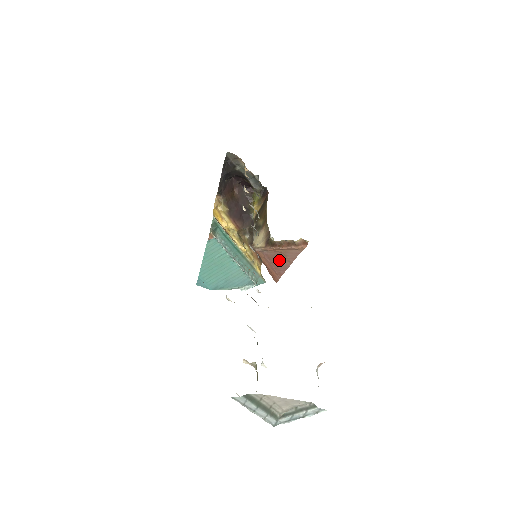
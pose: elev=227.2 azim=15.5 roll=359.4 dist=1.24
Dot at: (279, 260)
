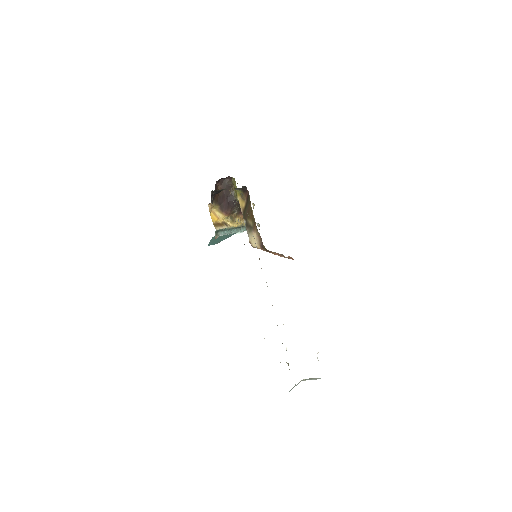
Dot at: occluded
